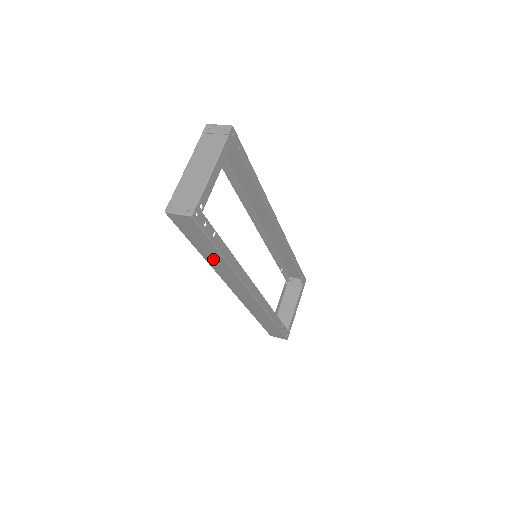
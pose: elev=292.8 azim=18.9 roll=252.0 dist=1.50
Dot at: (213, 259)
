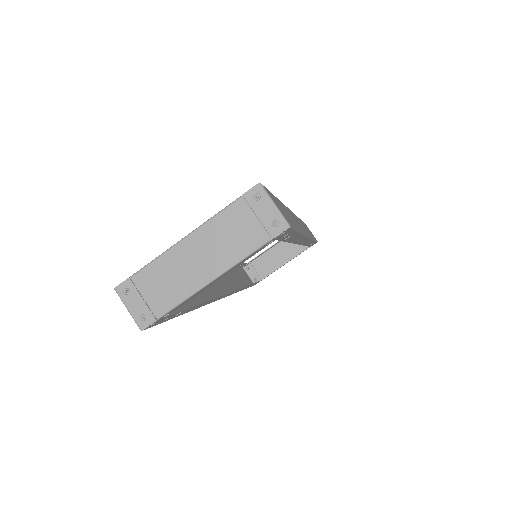
Dot at: occluded
